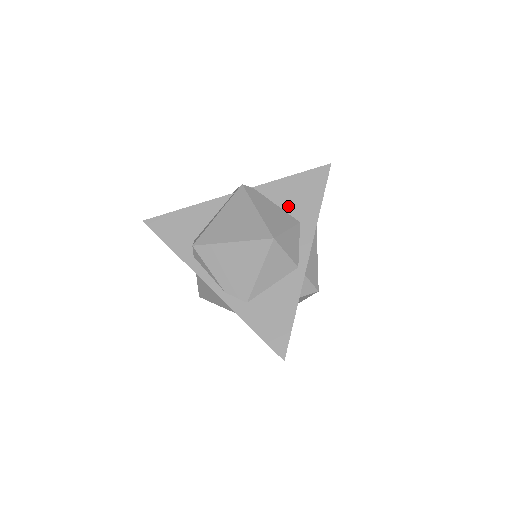
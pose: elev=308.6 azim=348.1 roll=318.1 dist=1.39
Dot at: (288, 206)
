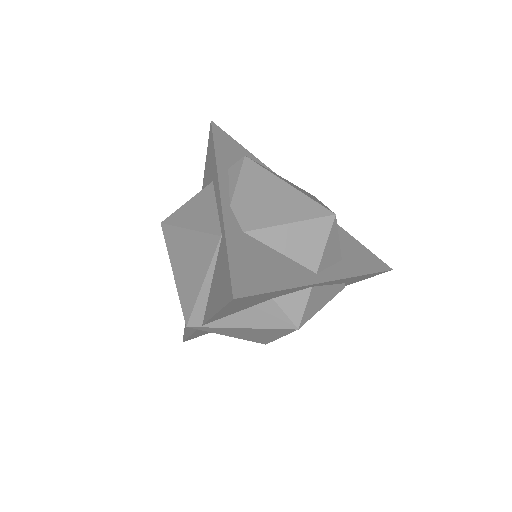
Dot at: occluded
